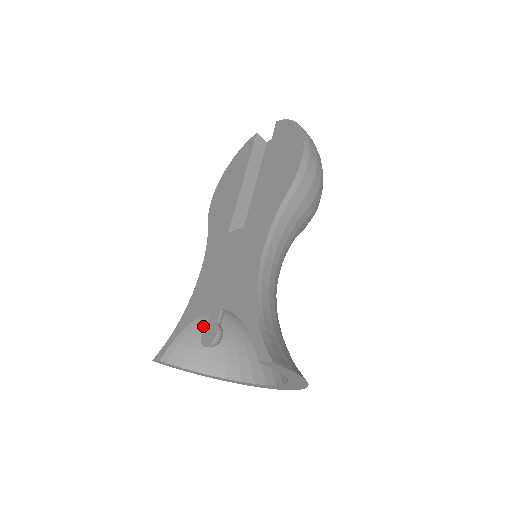
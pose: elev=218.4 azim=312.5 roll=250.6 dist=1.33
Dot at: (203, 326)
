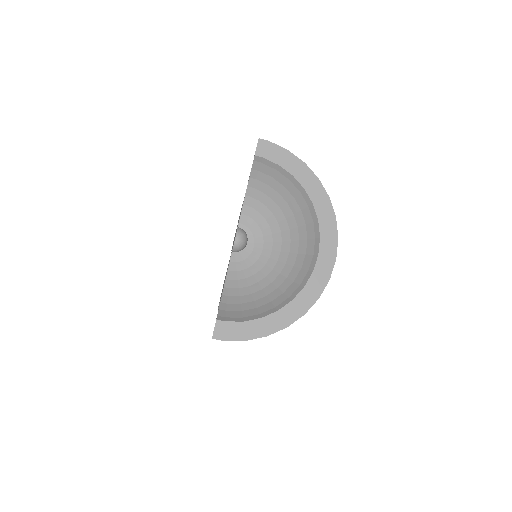
Dot at: (239, 278)
